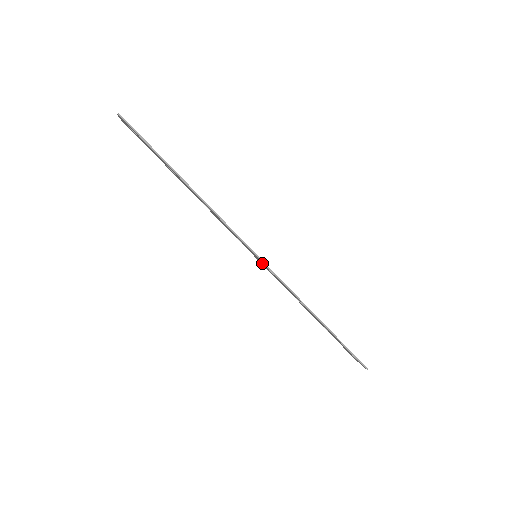
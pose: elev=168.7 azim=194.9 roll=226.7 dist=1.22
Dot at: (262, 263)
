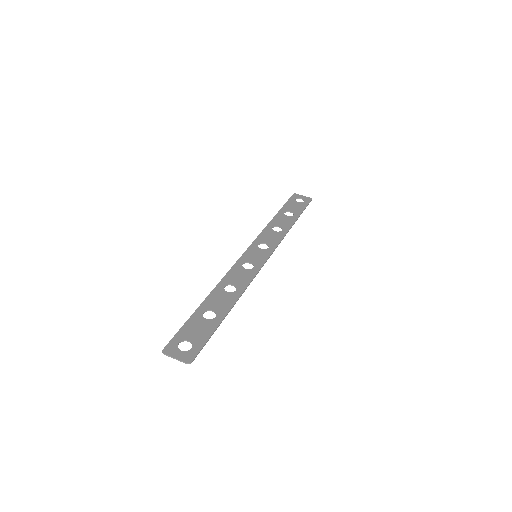
Dot at: (260, 253)
